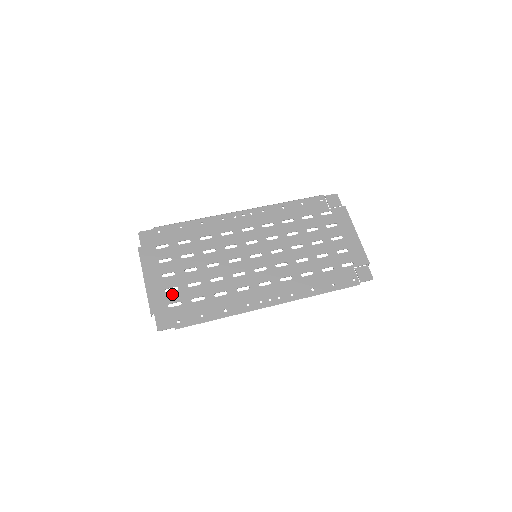
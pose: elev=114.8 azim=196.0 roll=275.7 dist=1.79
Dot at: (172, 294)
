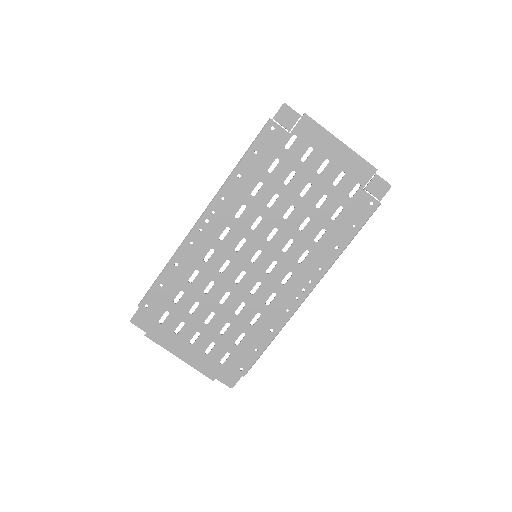
Dot at: (214, 352)
